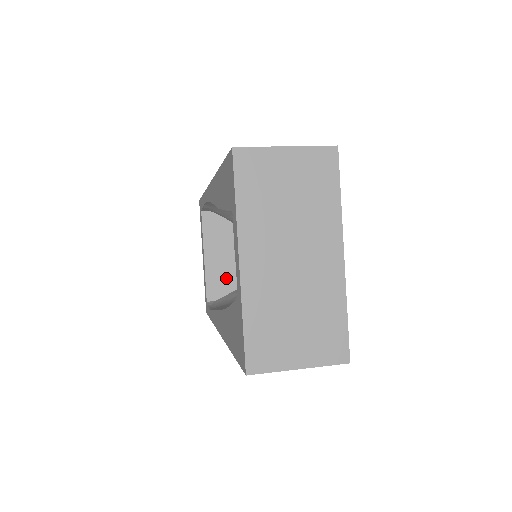
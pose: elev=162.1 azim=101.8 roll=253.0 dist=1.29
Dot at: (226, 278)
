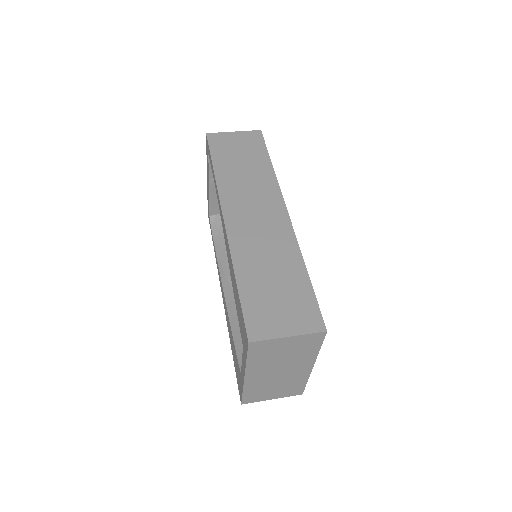
Dot at: occluded
